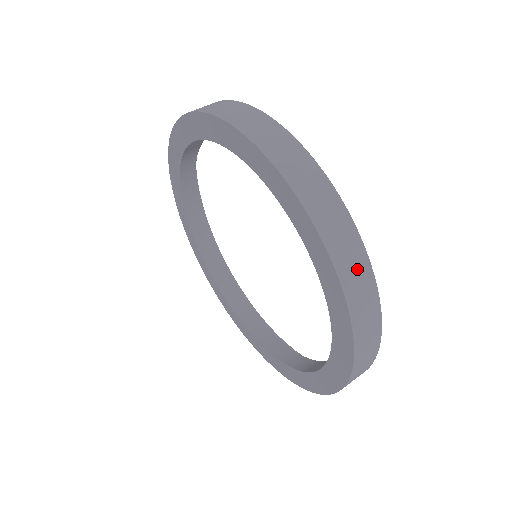
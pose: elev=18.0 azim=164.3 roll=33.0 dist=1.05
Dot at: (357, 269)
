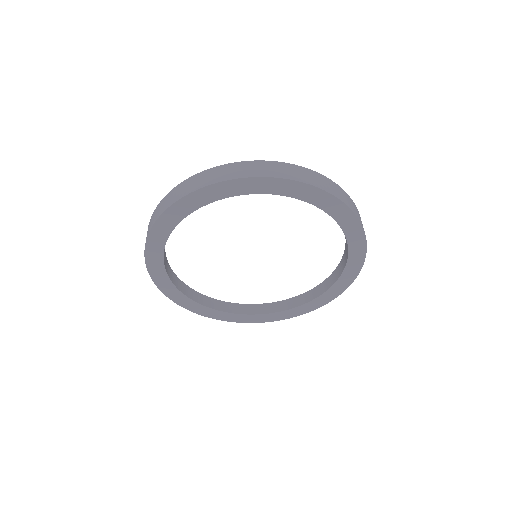
Dot at: (334, 188)
